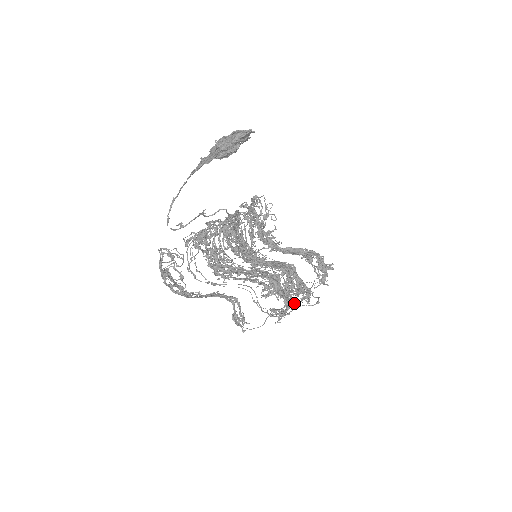
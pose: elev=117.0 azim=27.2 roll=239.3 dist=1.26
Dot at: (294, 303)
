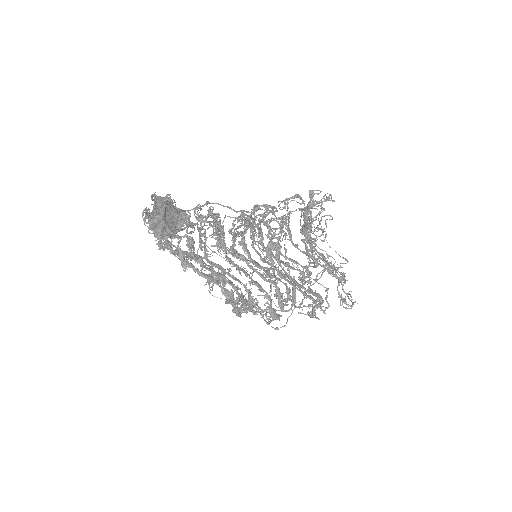
Dot at: (254, 313)
